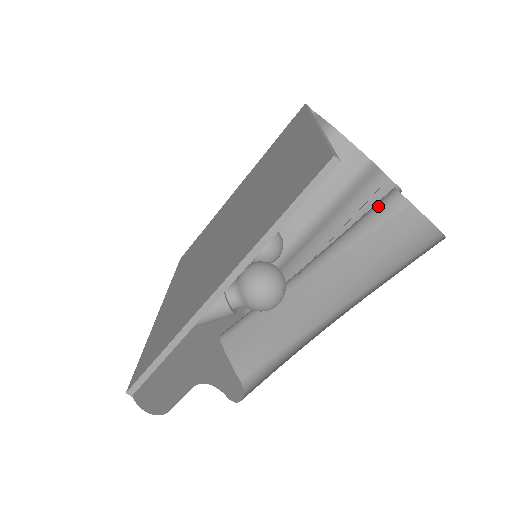
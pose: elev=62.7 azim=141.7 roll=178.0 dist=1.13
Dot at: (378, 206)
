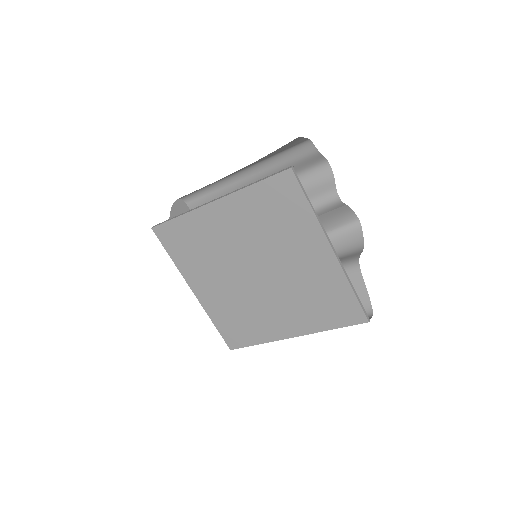
Dot at: (326, 205)
